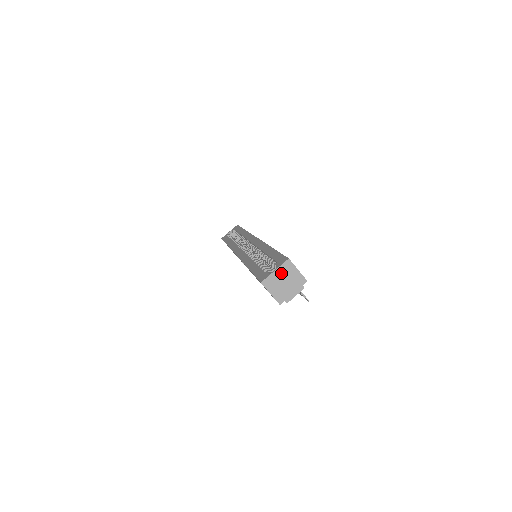
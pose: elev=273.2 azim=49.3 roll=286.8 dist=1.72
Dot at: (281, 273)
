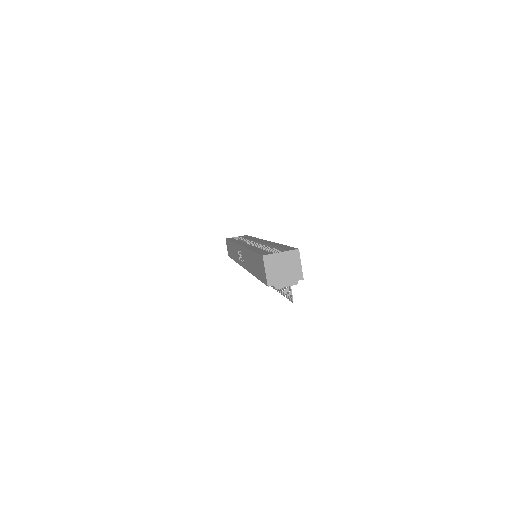
Dot at: (285, 258)
